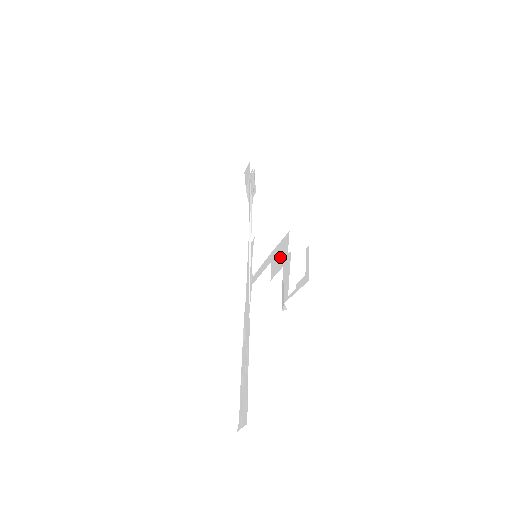
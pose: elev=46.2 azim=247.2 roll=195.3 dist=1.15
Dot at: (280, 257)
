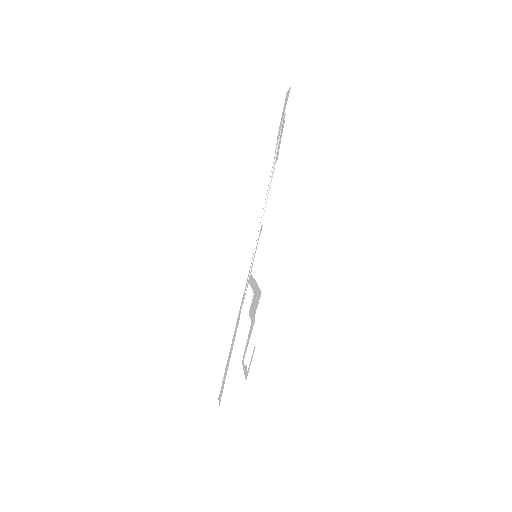
Dot at: (254, 306)
